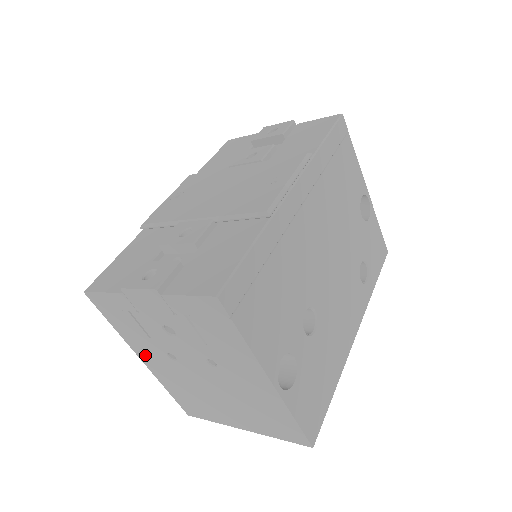
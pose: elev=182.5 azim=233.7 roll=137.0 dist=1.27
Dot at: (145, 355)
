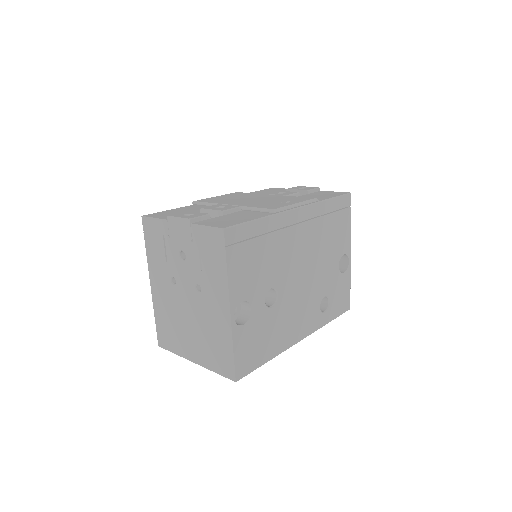
Dot at: (155, 278)
